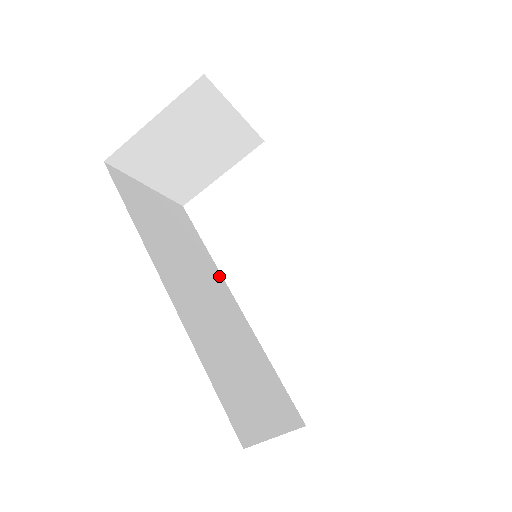
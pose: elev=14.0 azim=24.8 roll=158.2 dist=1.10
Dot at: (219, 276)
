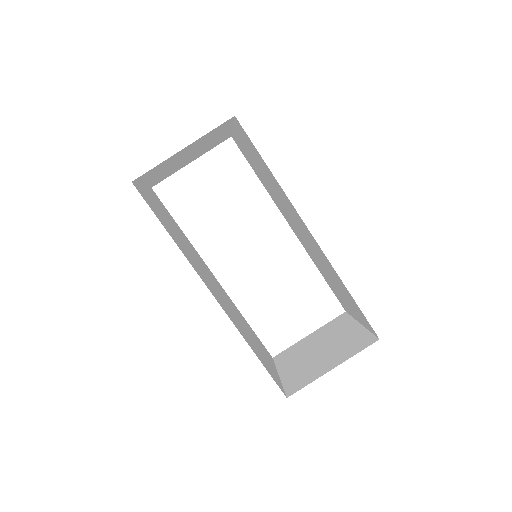
Dot at: (199, 256)
